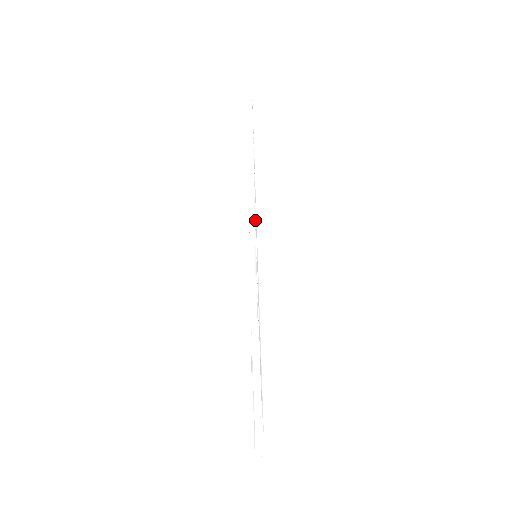
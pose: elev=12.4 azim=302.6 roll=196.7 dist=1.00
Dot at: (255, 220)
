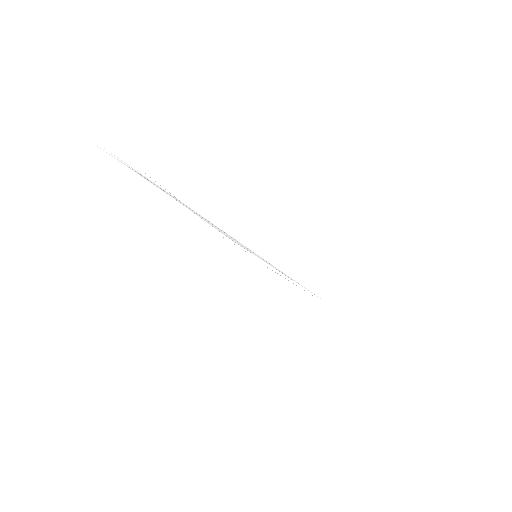
Dot at: occluded
